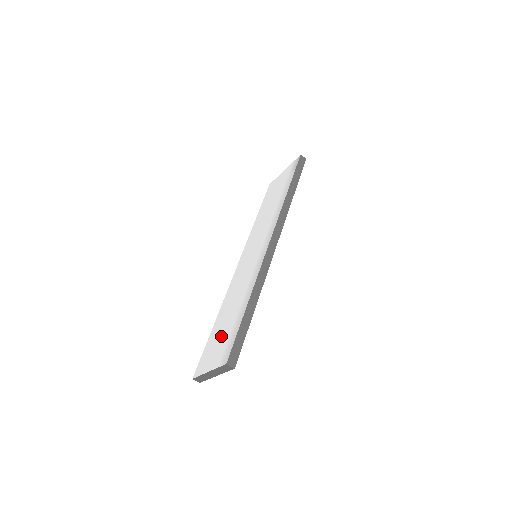
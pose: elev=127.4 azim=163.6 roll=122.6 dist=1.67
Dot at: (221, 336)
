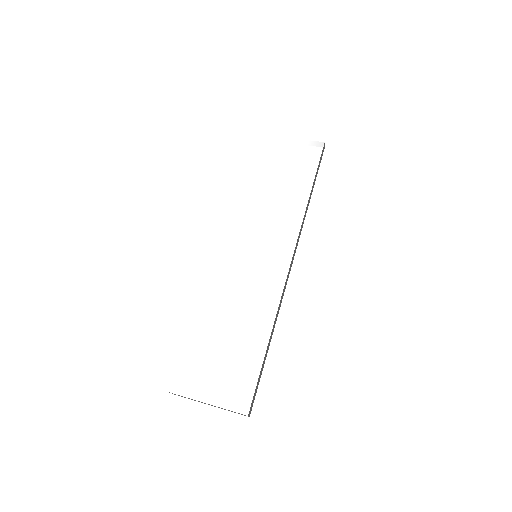
Dot at: (221, 360)
